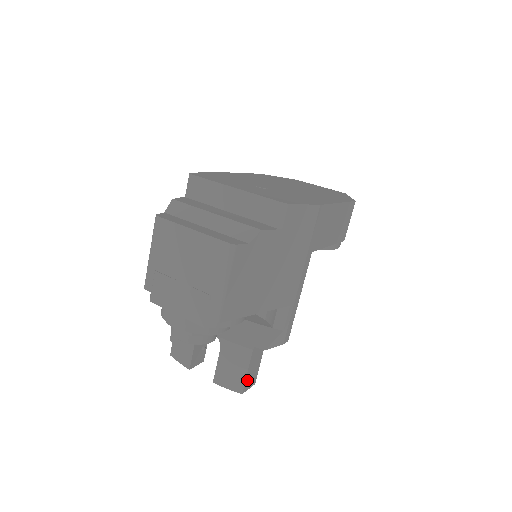
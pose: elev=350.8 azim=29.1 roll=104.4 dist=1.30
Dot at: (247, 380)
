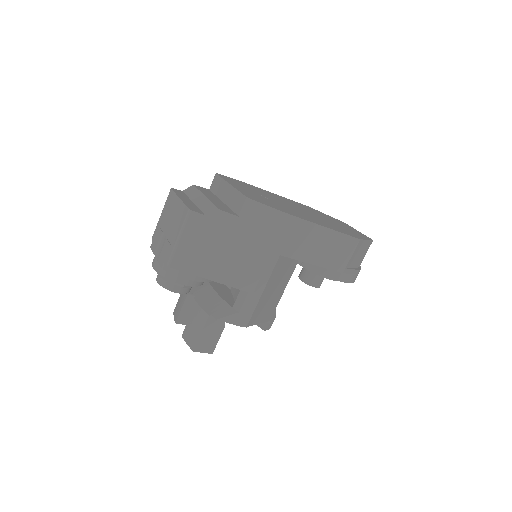
Dot at: (201, 342)
